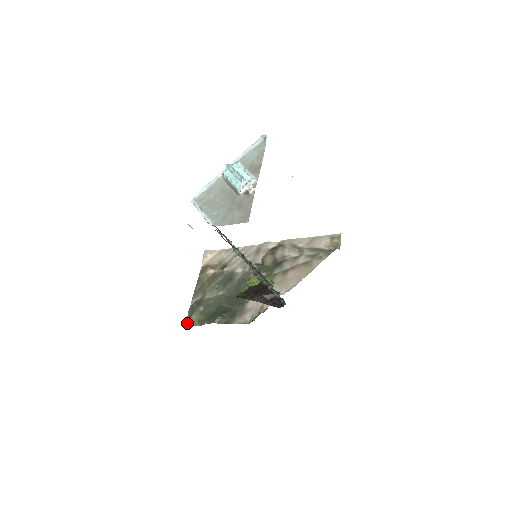
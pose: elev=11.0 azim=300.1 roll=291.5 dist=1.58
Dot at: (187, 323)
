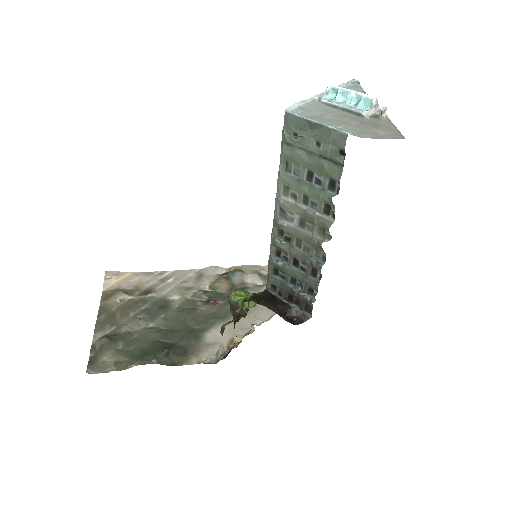
Dot at: (91, 368)
